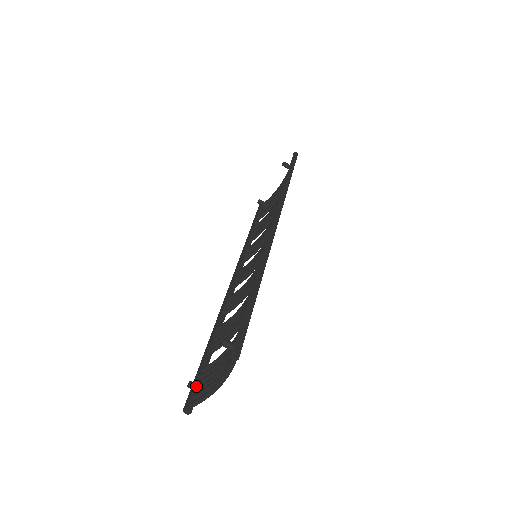
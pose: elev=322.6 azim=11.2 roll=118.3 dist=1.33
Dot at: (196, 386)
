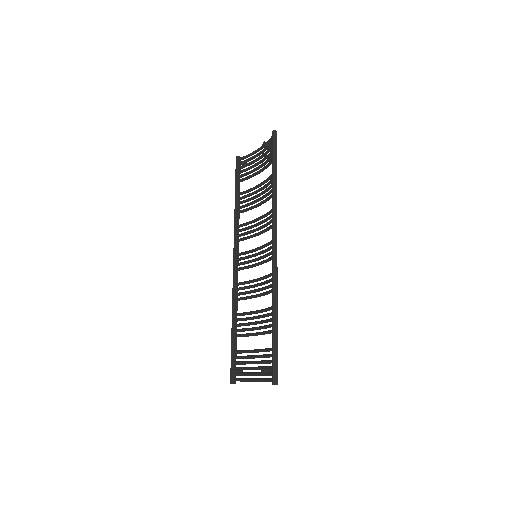
Dot at: (237, 372)
